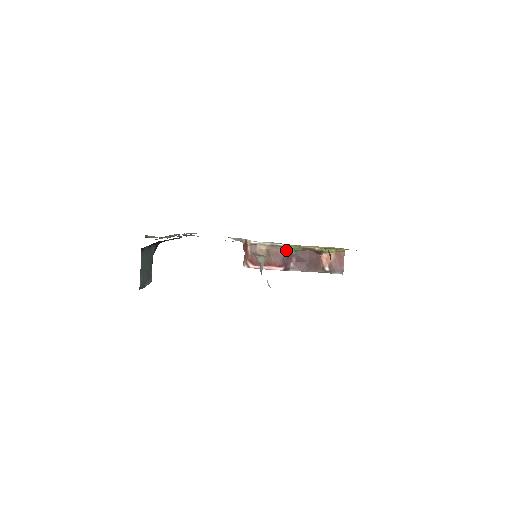
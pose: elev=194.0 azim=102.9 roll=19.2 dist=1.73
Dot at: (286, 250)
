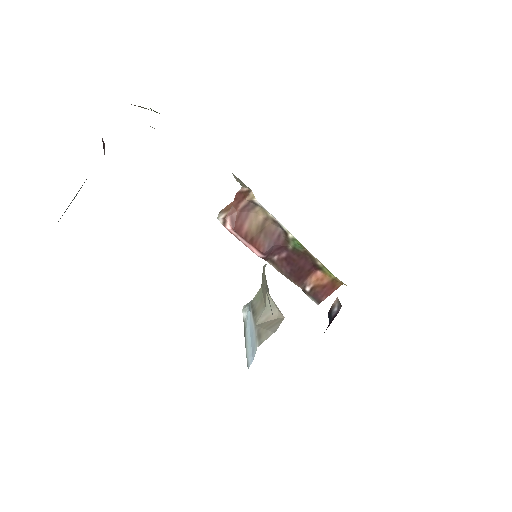
Dot at: (285, 238)
